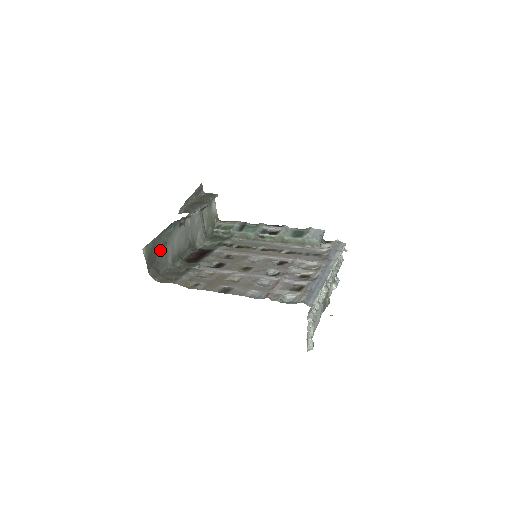
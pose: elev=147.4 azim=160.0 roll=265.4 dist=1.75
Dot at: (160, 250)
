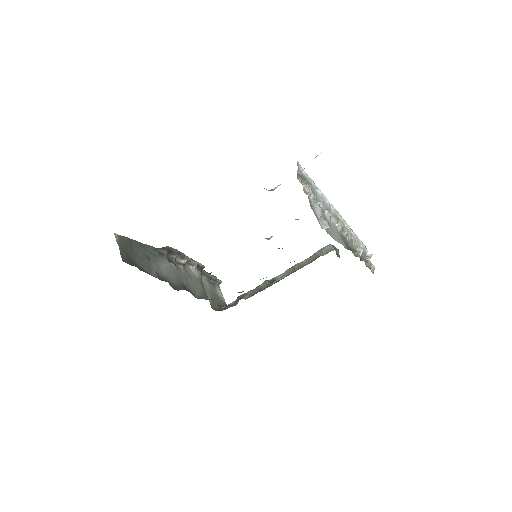
Dot at: (140, 257)
